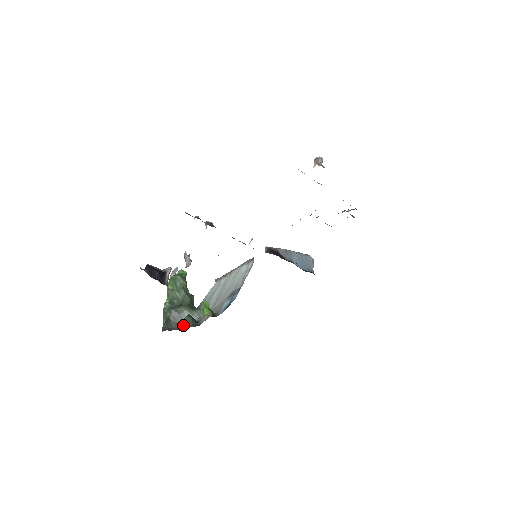
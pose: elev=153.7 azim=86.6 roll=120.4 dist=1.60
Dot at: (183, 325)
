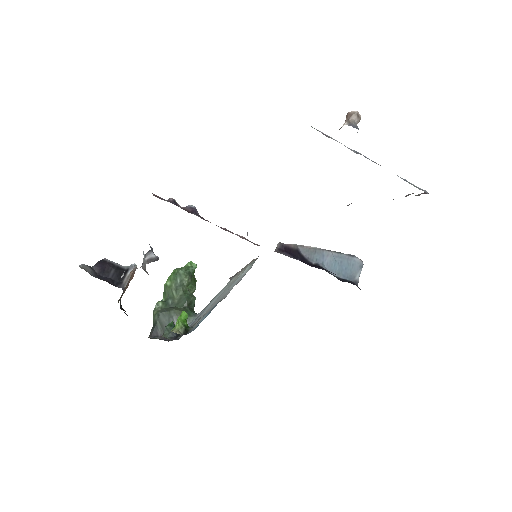
Dot at: (162, 335)
